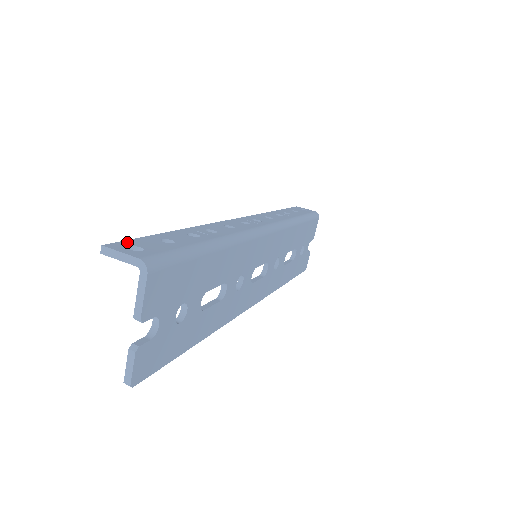
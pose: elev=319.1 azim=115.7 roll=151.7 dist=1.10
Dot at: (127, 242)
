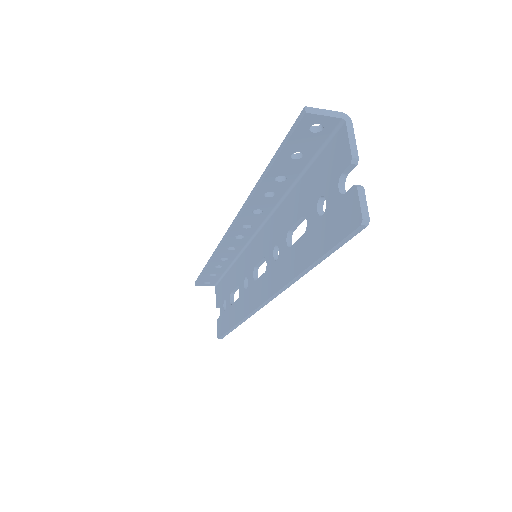
Dot at: (298, 125)
